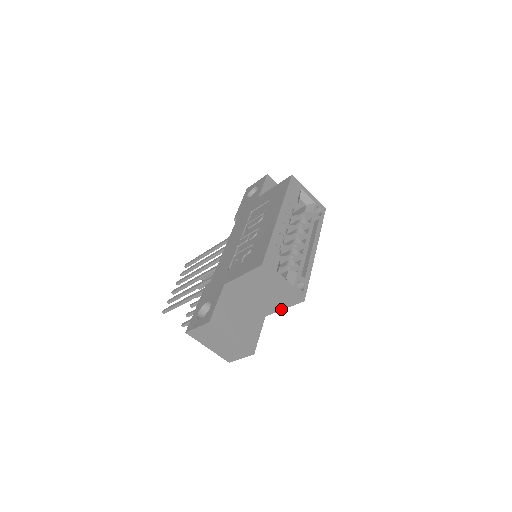
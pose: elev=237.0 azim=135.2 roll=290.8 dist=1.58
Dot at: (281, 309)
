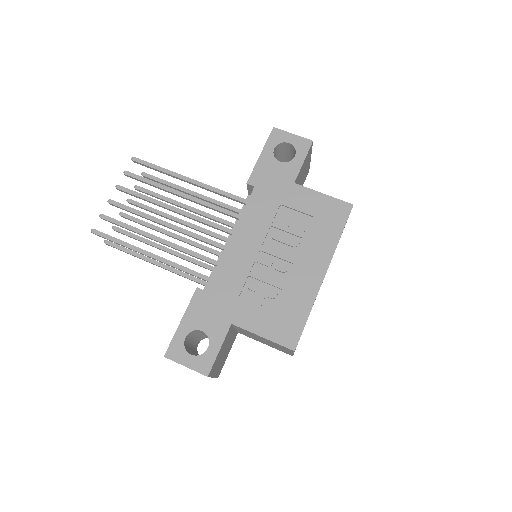
Dot at: occluded
